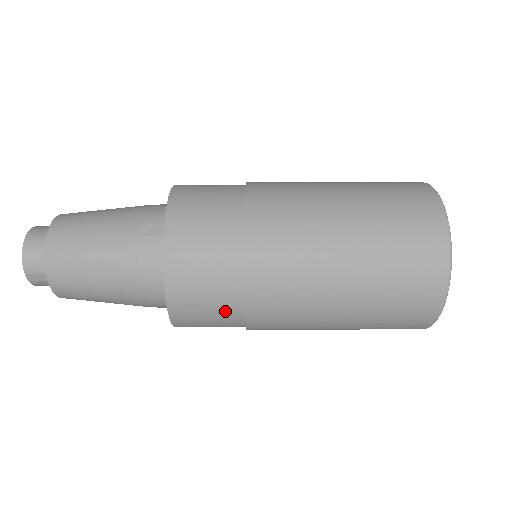
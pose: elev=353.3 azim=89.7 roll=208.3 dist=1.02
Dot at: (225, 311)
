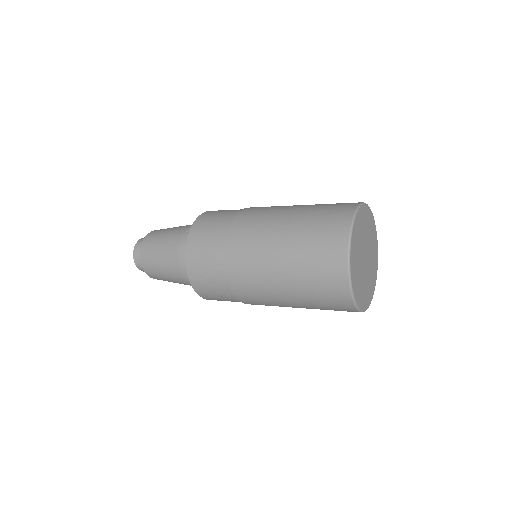
Dot at: (216, 275)
